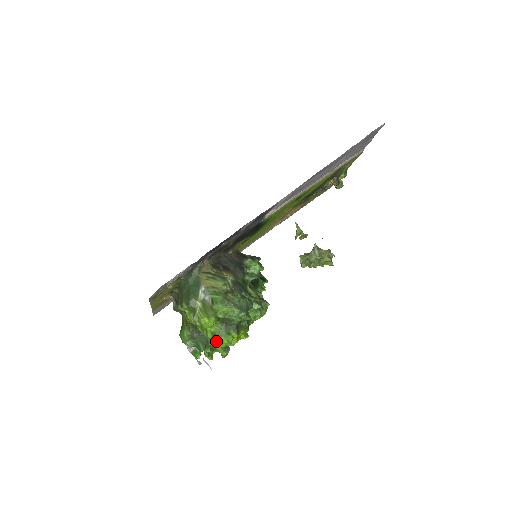
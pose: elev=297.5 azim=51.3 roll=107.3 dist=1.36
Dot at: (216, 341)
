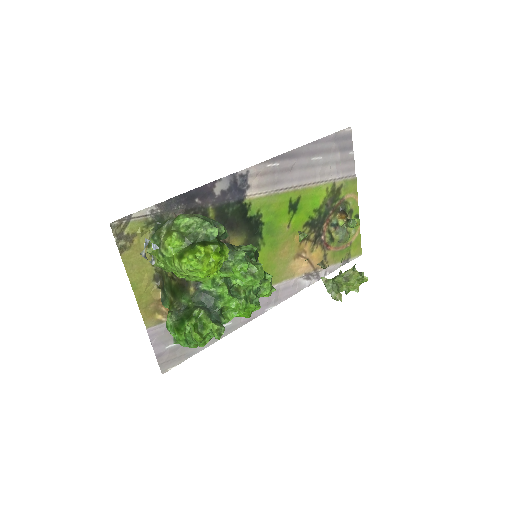
Dot at: (182, 264)
